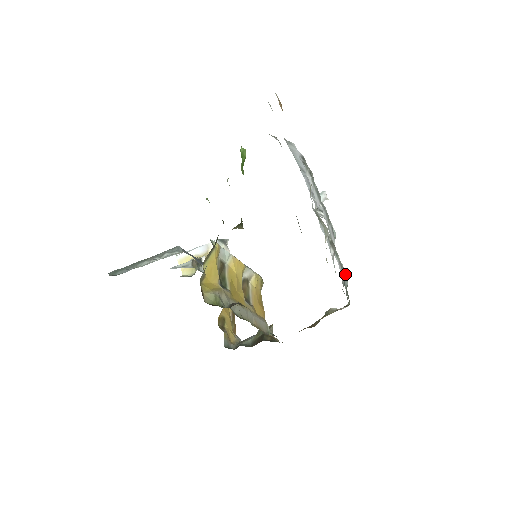
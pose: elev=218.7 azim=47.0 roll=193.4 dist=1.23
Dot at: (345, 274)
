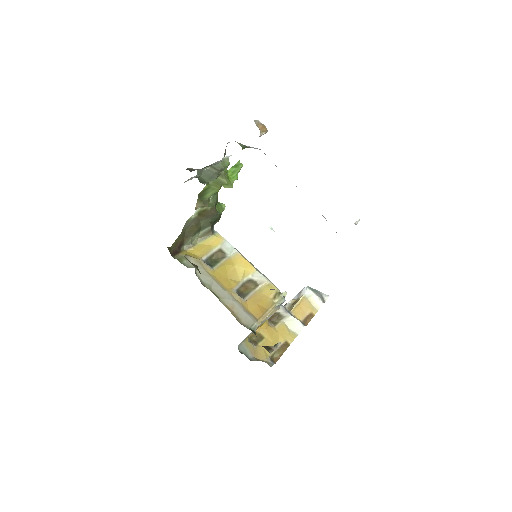
Dot at: occluded
